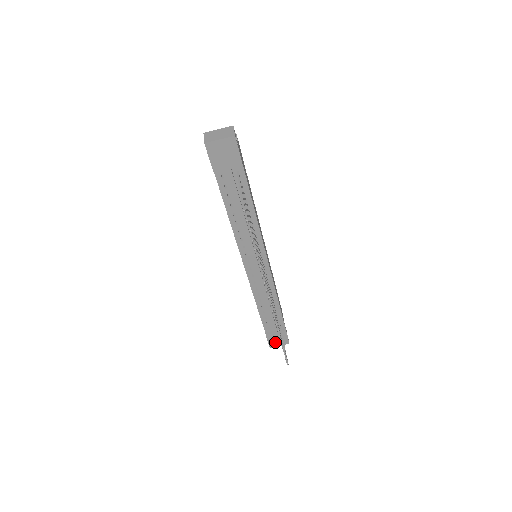
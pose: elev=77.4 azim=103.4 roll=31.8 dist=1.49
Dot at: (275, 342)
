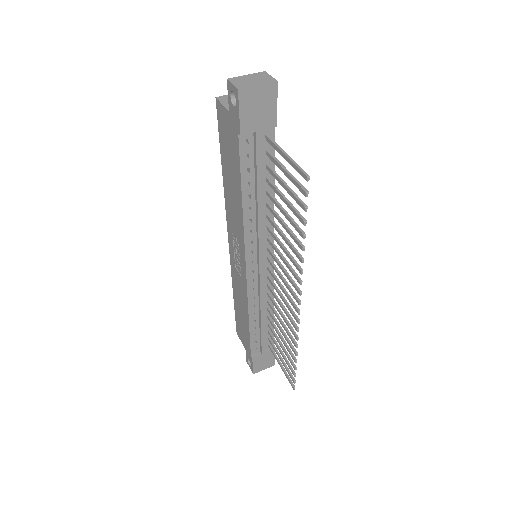
Dot at: (260, 366)
